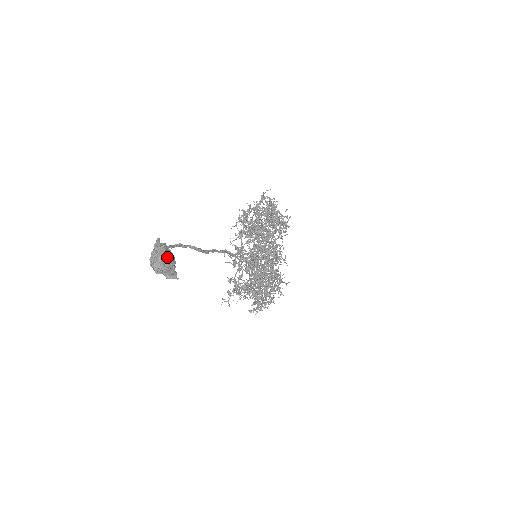
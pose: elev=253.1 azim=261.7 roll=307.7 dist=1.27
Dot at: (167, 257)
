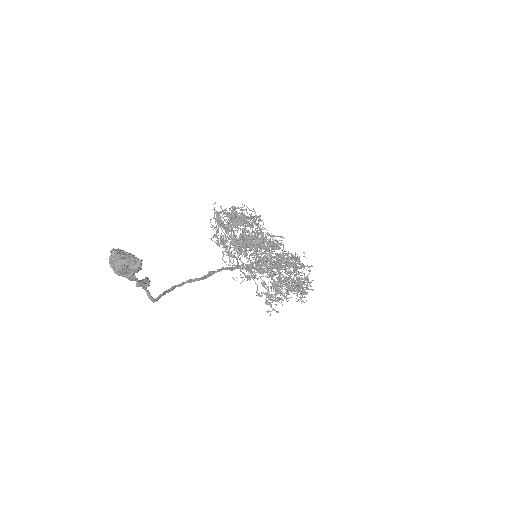
Dot at: (119, 253)
